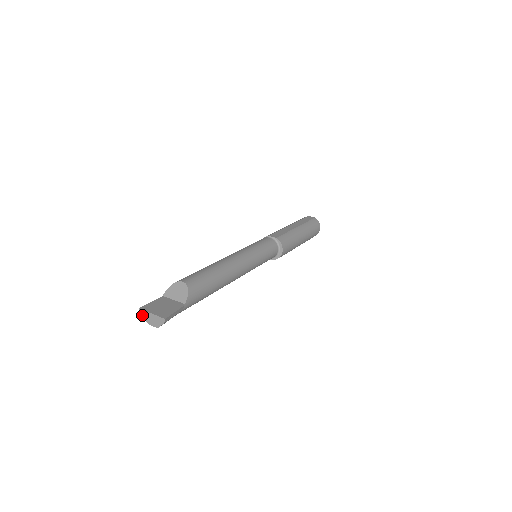
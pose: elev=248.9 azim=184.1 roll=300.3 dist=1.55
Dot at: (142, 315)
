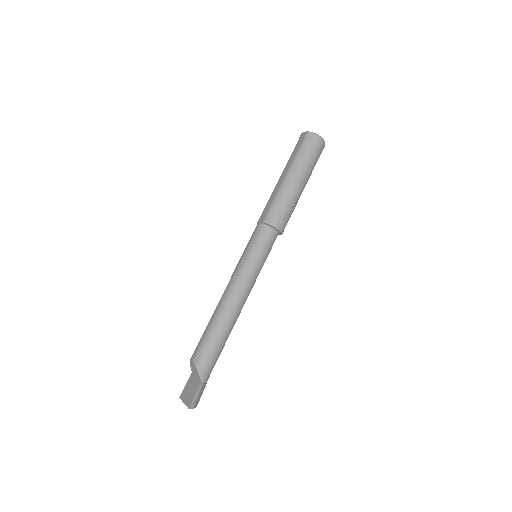
Dot at: occluded
